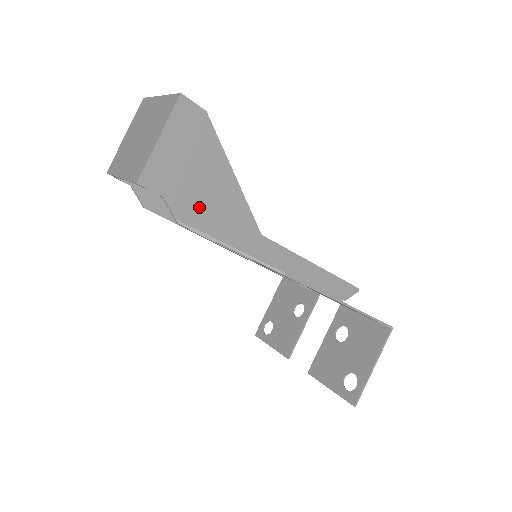
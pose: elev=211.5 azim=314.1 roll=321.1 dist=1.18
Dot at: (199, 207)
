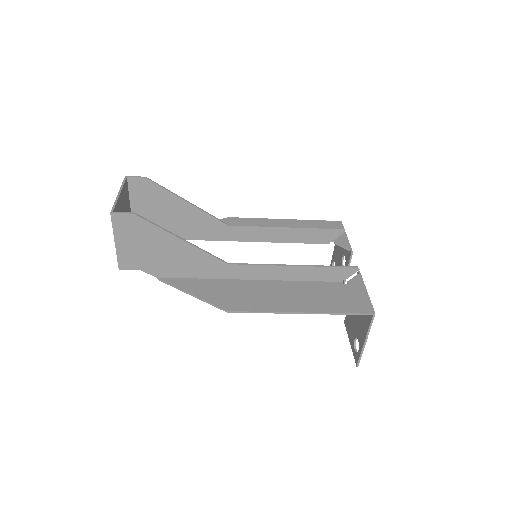
Dot at: (167, 266)
